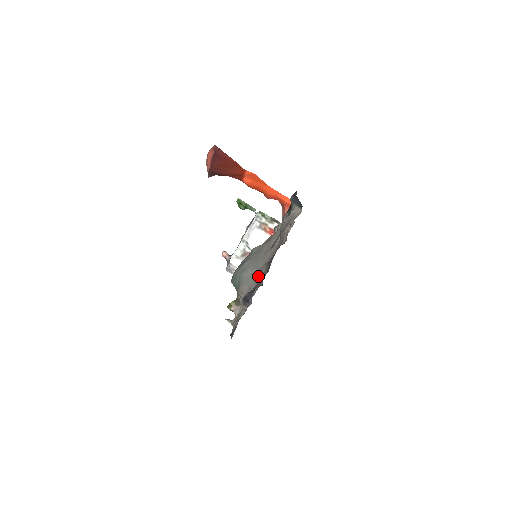
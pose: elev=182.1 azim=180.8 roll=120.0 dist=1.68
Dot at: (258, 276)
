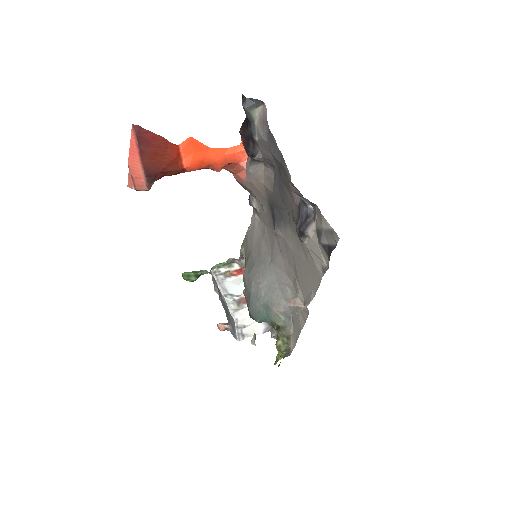
Dot at: (278, 265)
